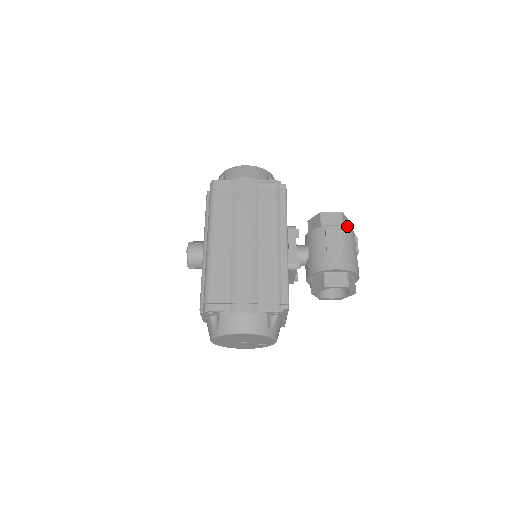
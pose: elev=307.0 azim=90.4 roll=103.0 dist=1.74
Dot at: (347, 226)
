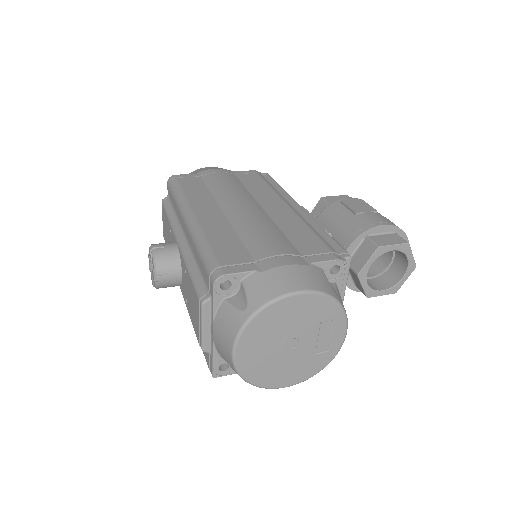
Dot at: occluded
